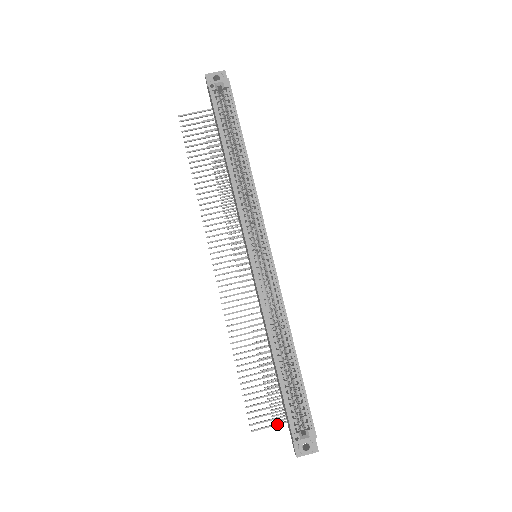
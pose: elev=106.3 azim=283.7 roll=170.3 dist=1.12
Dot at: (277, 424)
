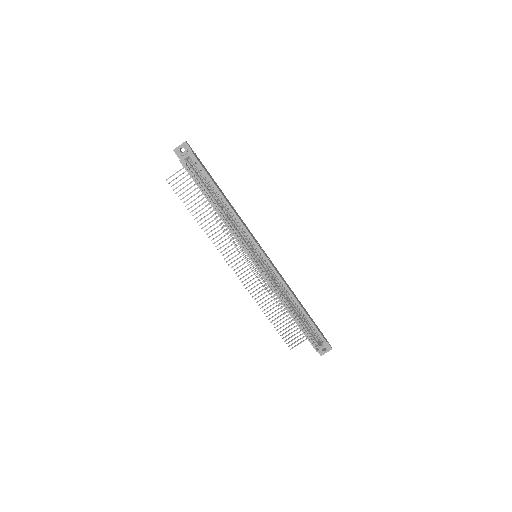
Dot at: (304, 340)
